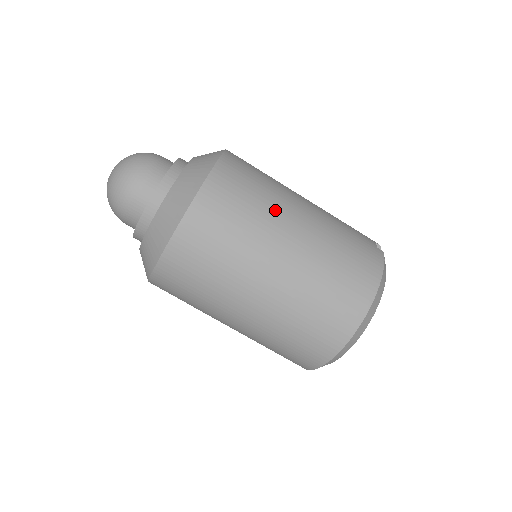
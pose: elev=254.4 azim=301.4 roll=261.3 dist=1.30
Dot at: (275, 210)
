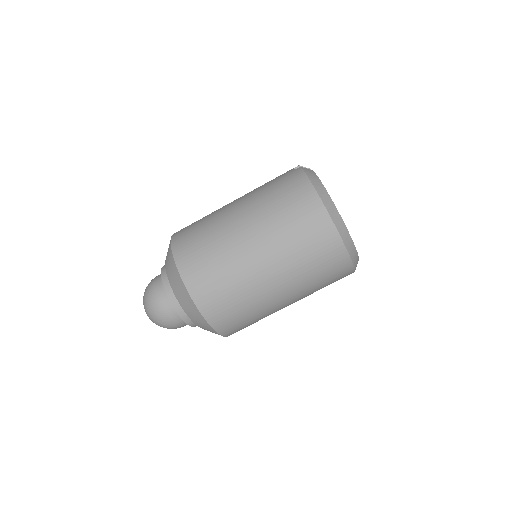
Dot at: (220, 227)
